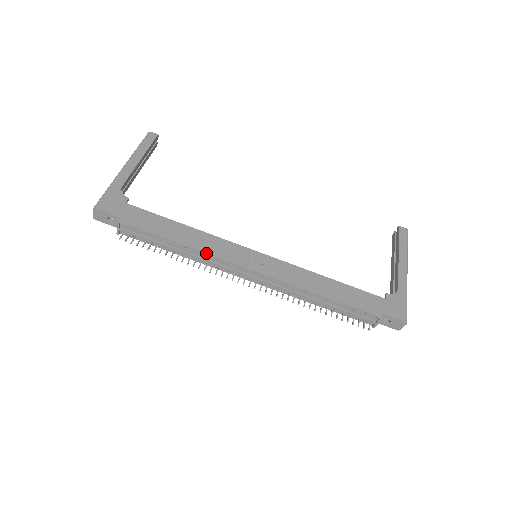
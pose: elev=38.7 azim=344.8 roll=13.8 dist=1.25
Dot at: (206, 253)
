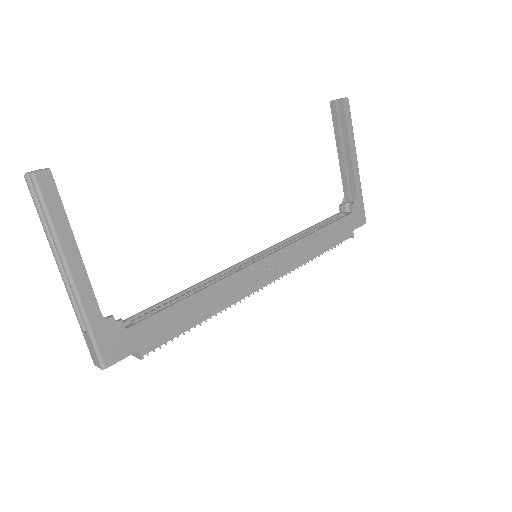
Dot at: occluded
